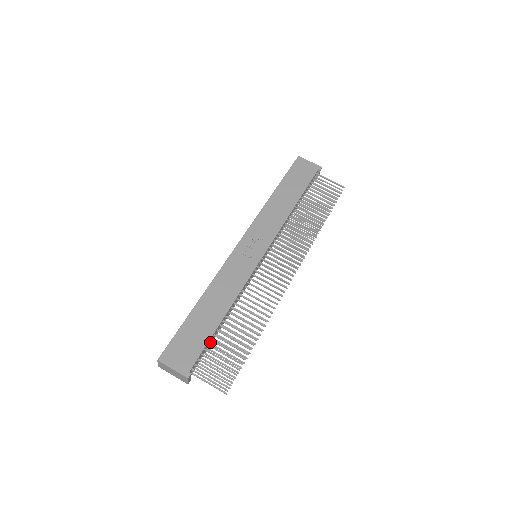
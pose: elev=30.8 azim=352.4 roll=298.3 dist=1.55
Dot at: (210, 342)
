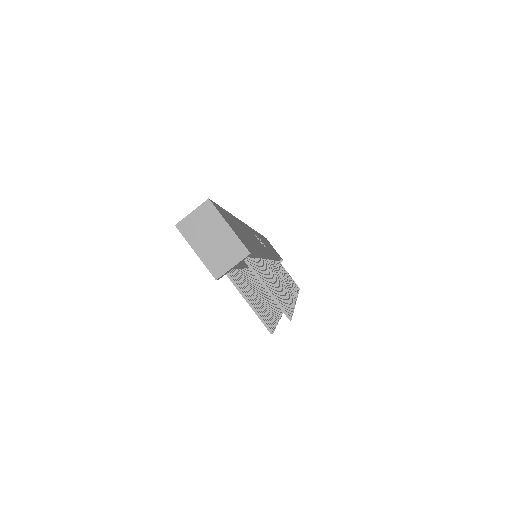
Dot at: (239, 265)
